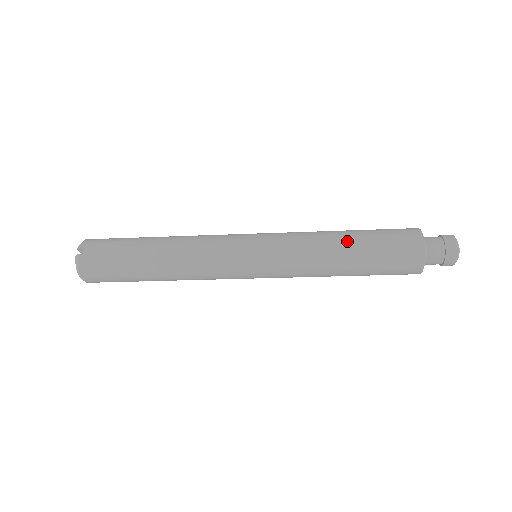
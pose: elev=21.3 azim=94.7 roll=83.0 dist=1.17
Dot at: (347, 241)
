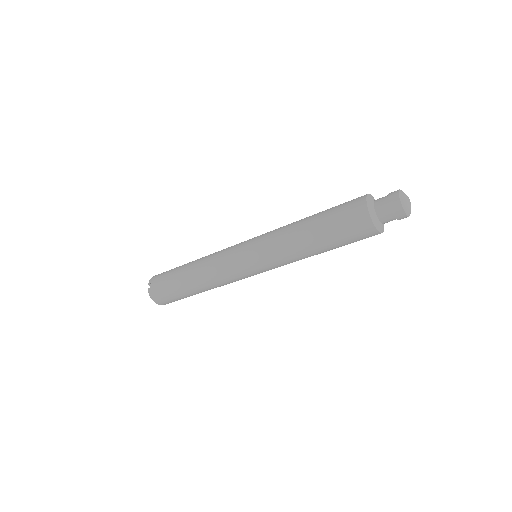
Dot at: (307, 226)
